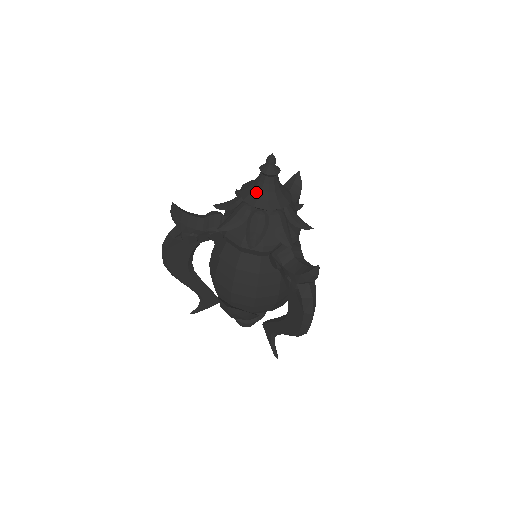
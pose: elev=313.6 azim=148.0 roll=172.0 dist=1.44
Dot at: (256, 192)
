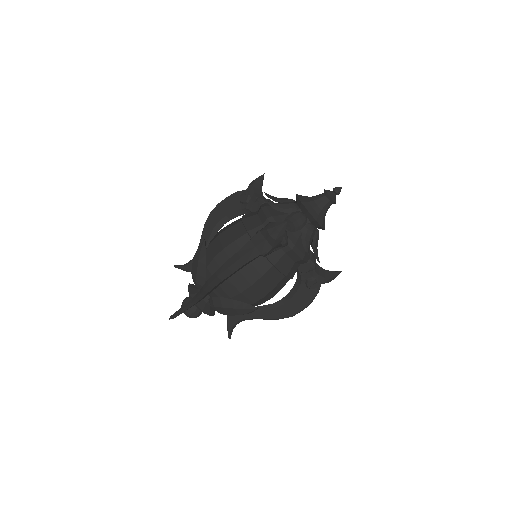
Dot at: (308, 197)
